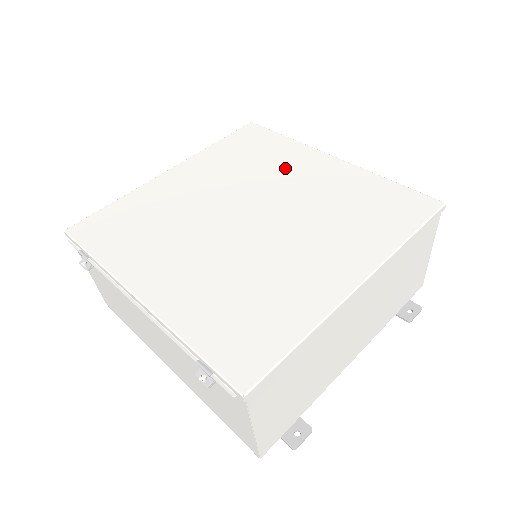
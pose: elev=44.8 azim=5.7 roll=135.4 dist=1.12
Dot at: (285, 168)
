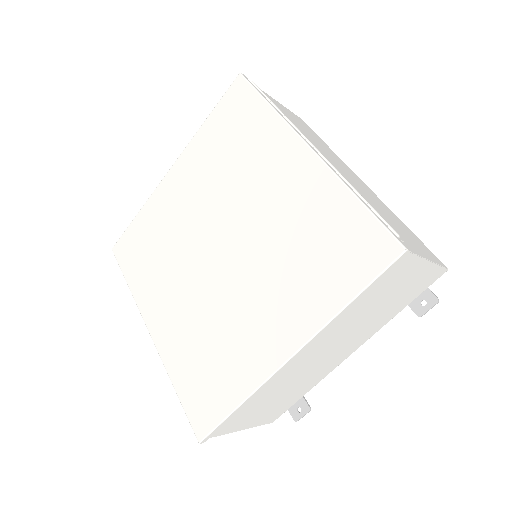
Dot at: (258, 170)
